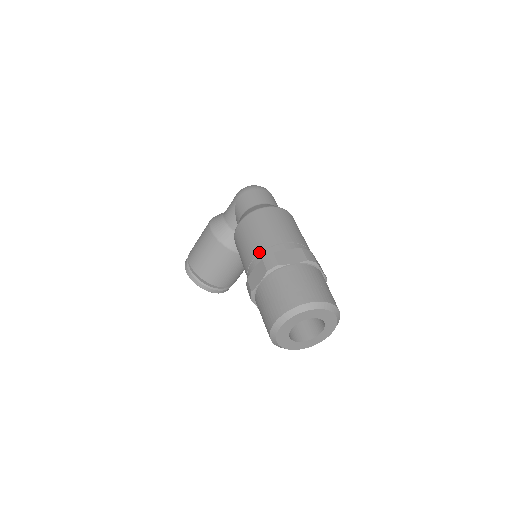
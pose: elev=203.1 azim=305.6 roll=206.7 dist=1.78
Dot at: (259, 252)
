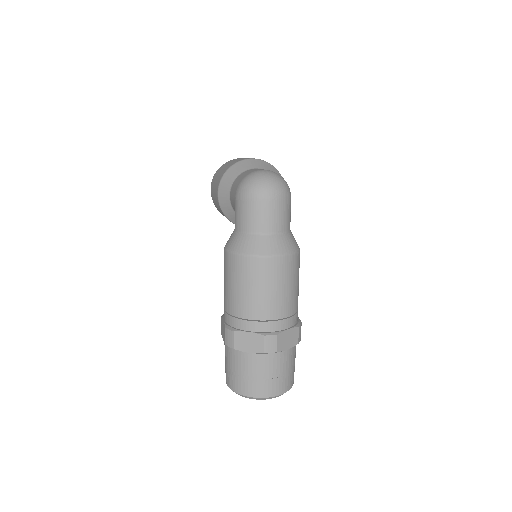
Dot at: (228, 312)
